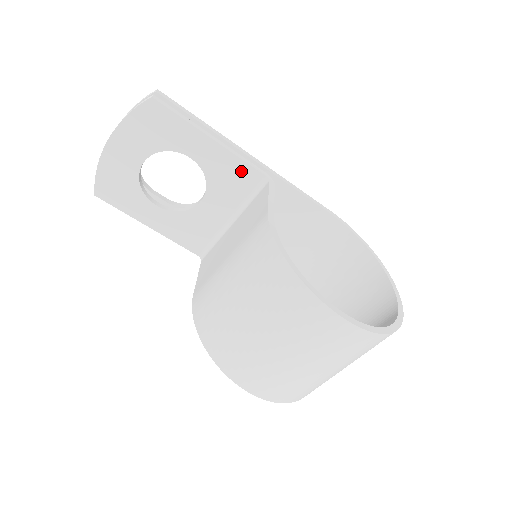
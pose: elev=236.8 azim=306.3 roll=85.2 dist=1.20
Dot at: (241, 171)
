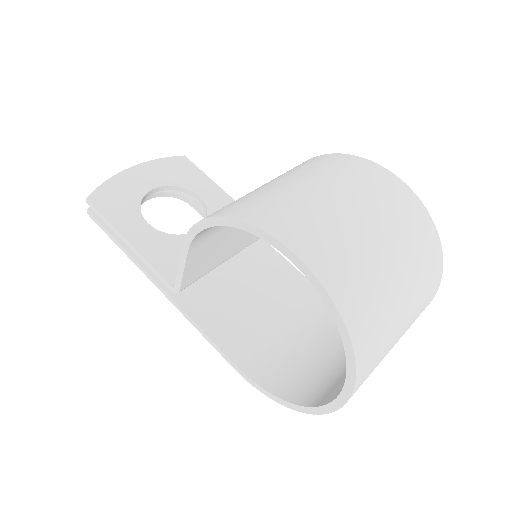
Dot at: occluded
